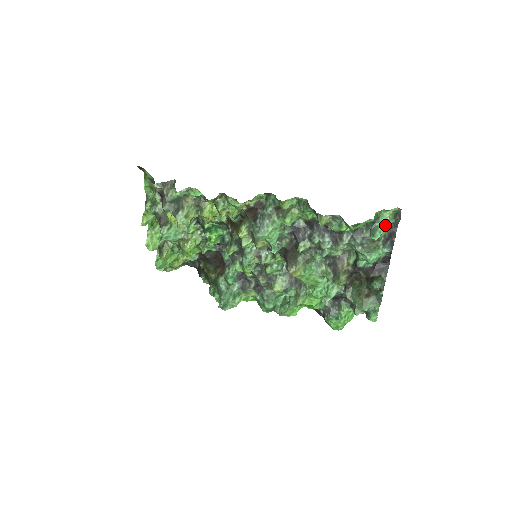
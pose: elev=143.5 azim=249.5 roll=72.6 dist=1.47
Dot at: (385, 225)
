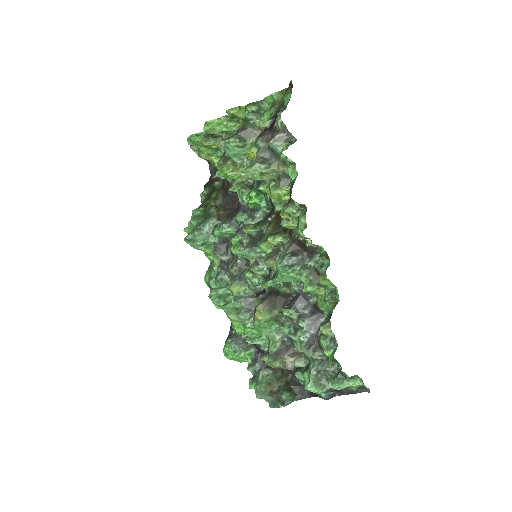
Dot at: (348, 387)
